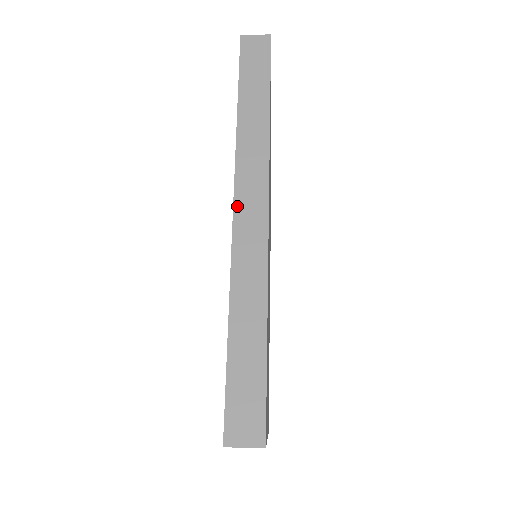
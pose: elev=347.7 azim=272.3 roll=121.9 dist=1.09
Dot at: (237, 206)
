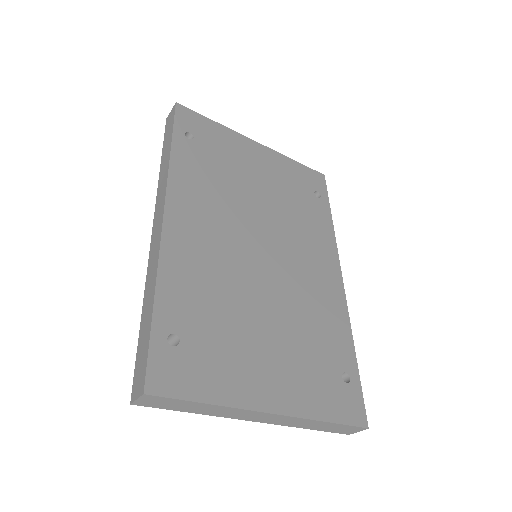
Dot at: (153, 228)
